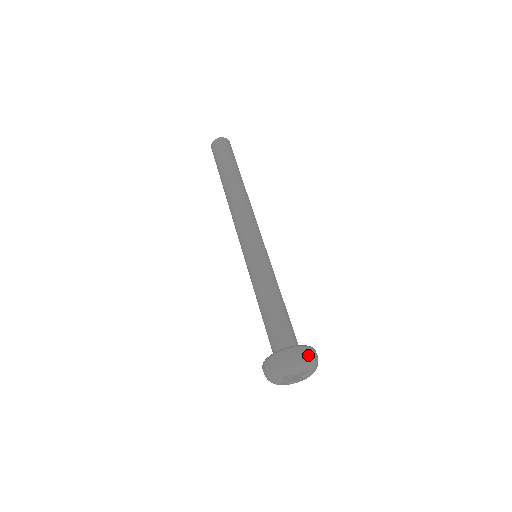
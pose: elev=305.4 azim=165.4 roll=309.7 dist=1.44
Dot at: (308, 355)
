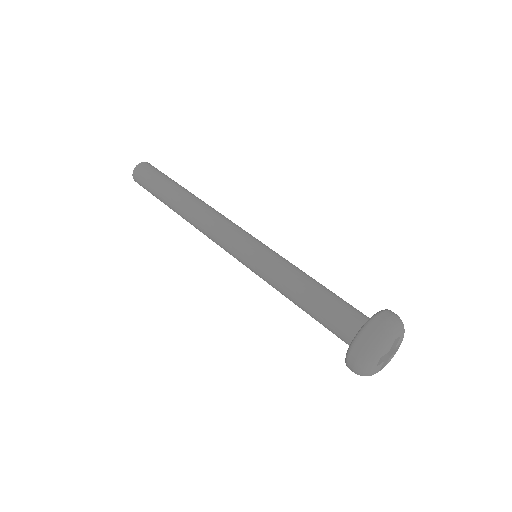
Dot at: (385, 323)
